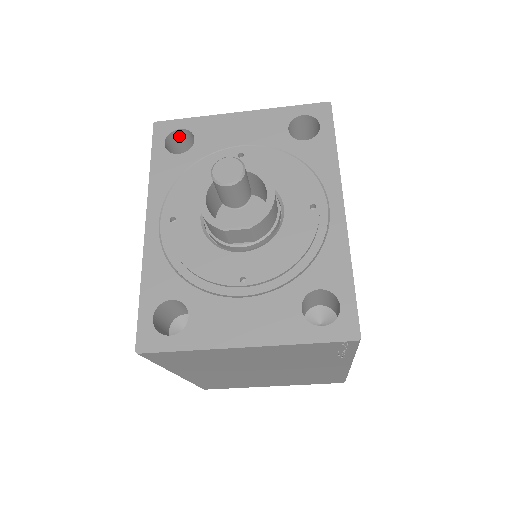
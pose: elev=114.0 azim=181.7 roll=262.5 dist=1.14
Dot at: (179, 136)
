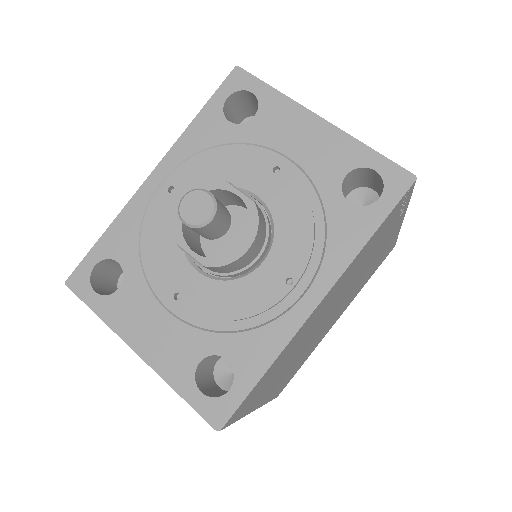
Dot at: (251, 97)
